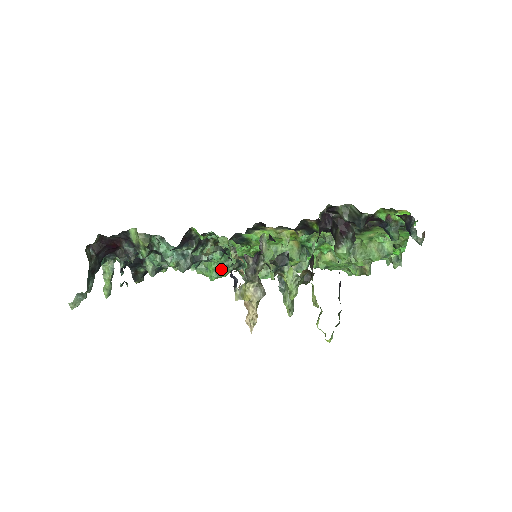
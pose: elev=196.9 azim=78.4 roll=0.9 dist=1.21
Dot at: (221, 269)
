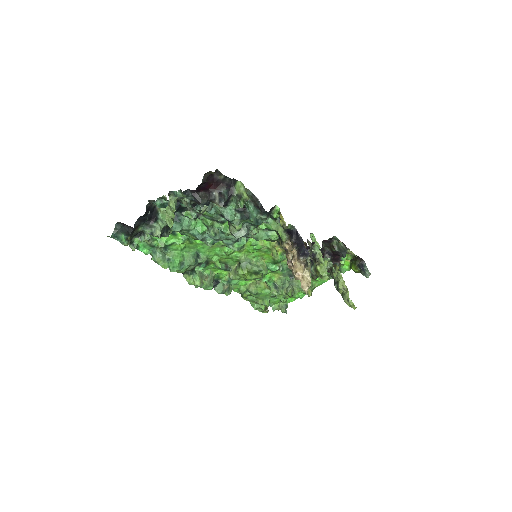
Dot at: (194, 262)
